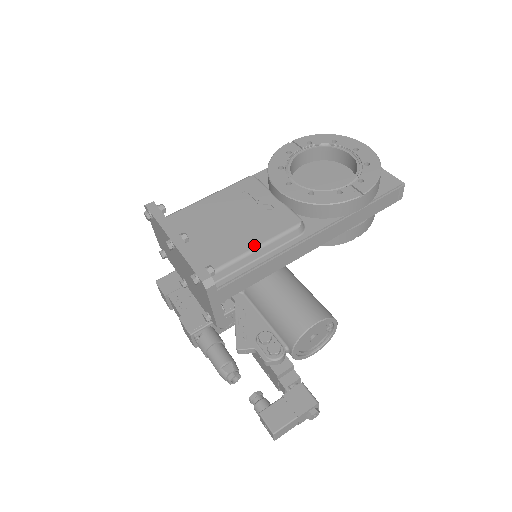
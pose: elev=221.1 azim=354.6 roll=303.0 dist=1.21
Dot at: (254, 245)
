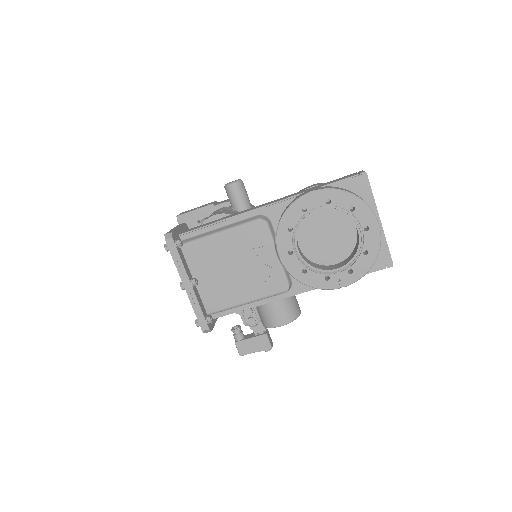
Dot at: (246, 300)
